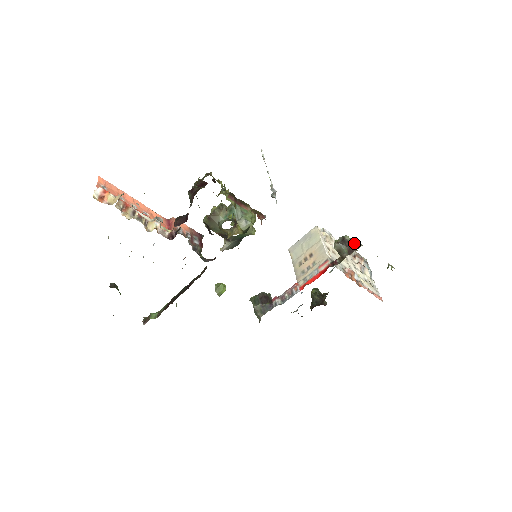
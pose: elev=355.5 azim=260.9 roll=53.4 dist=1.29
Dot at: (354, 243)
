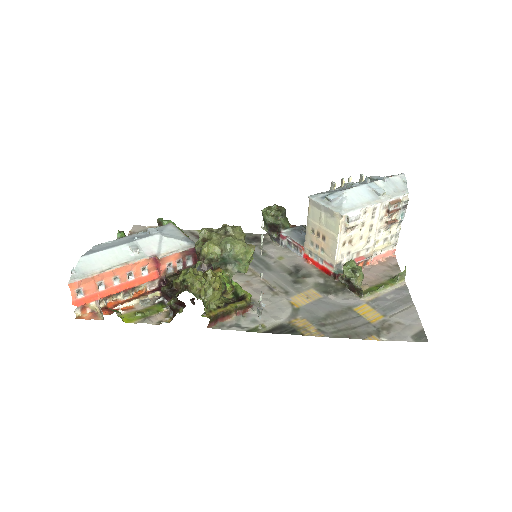
Dot at: (357, 290)
